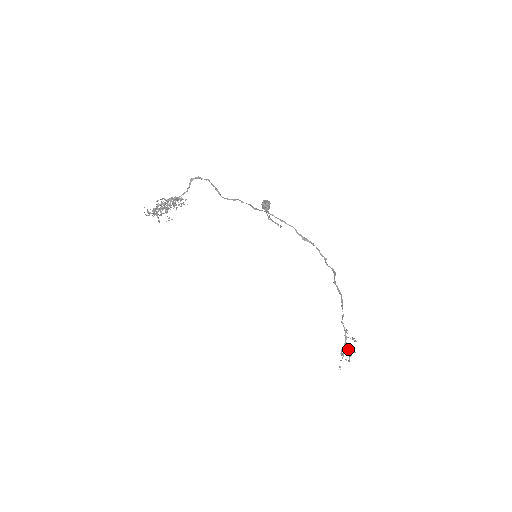
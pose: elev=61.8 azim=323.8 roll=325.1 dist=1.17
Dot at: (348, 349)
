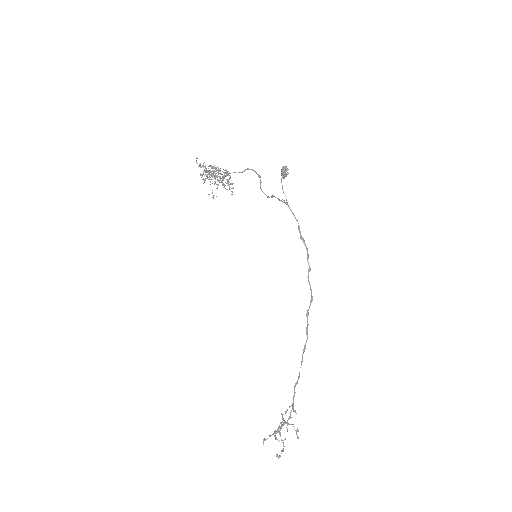
Dot at: (283, 418)
